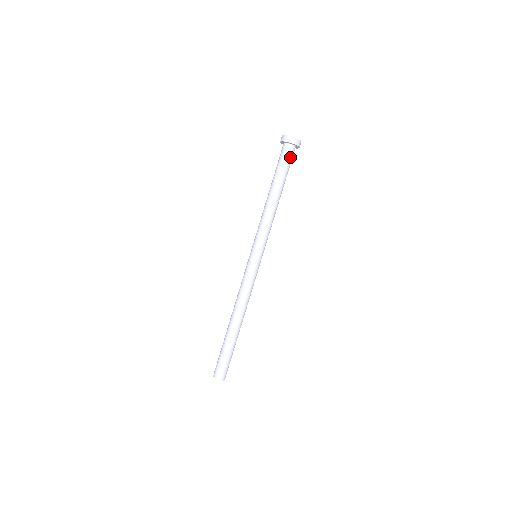
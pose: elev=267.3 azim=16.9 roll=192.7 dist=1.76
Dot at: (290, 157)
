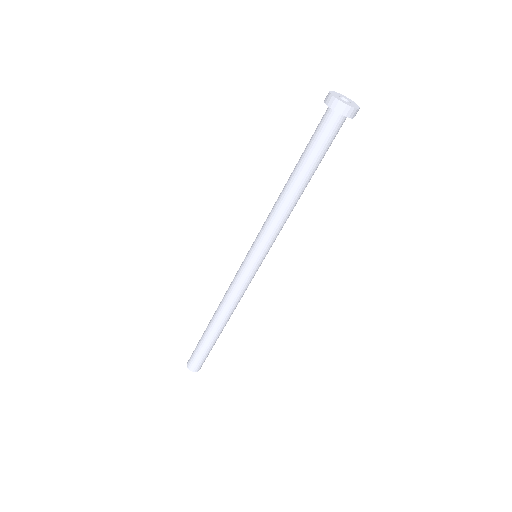
Dot at: (336, 133)
